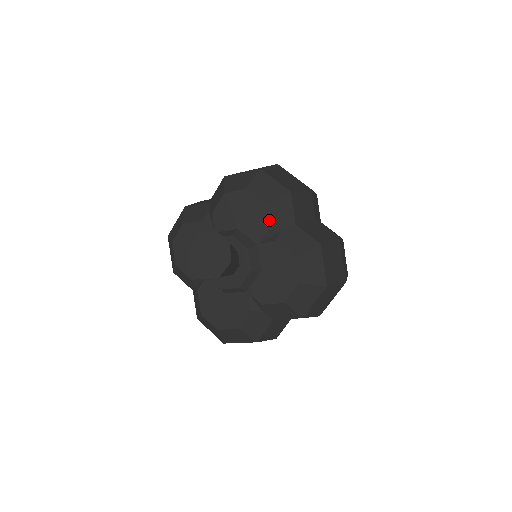
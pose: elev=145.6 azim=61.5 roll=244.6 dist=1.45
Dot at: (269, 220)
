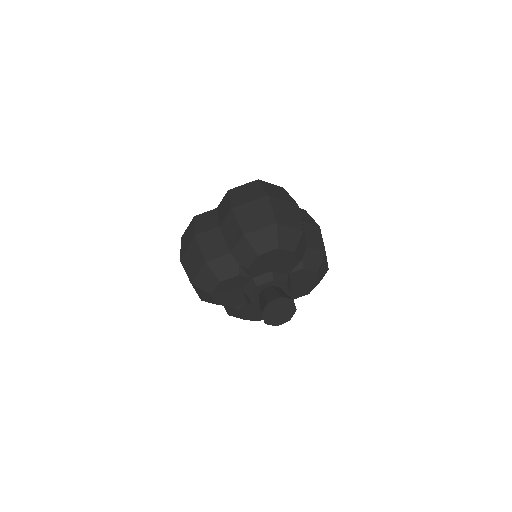
Dot at: (297, 259)
